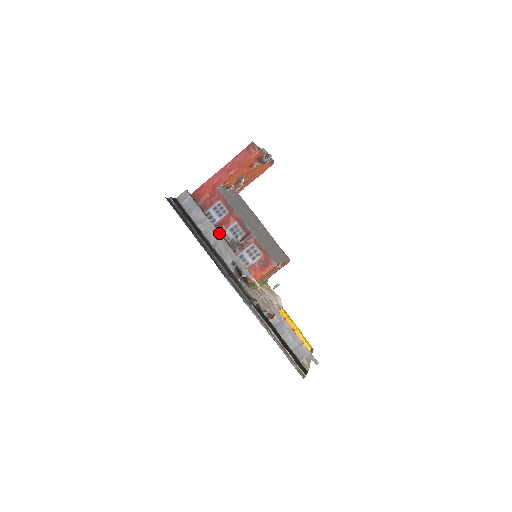
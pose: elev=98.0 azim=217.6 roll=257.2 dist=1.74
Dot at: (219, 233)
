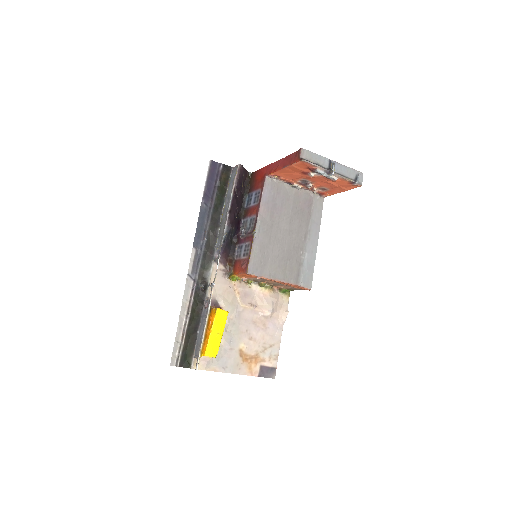
Dot at: (228, 214)
